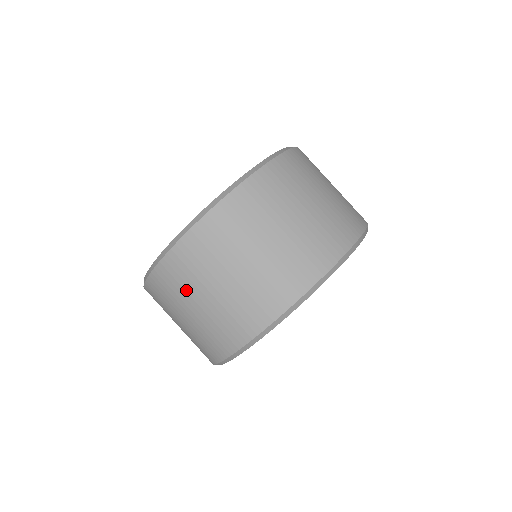
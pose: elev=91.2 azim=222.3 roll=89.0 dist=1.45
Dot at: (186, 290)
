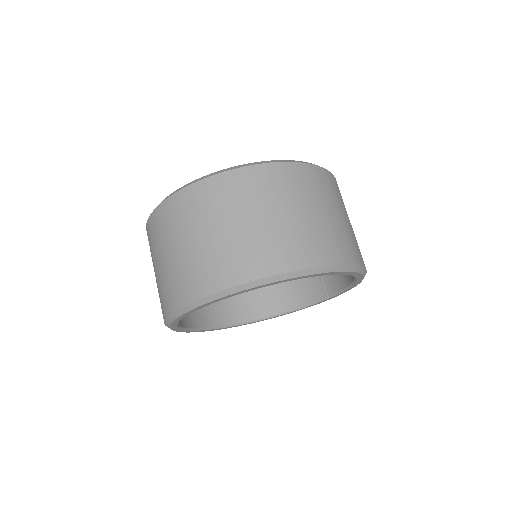
Dot at: occluded
